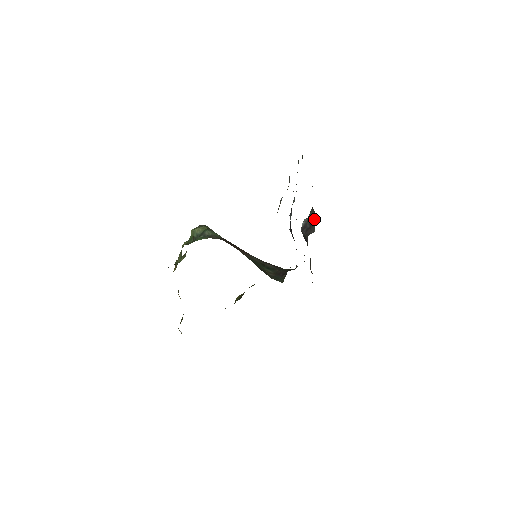
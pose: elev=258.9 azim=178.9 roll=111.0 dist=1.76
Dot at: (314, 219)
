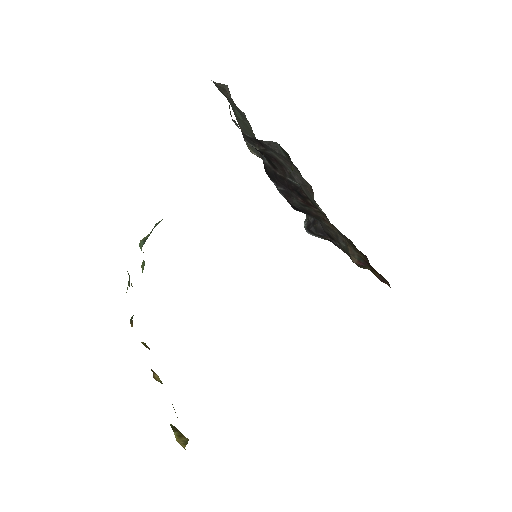
Dot at: occluded
